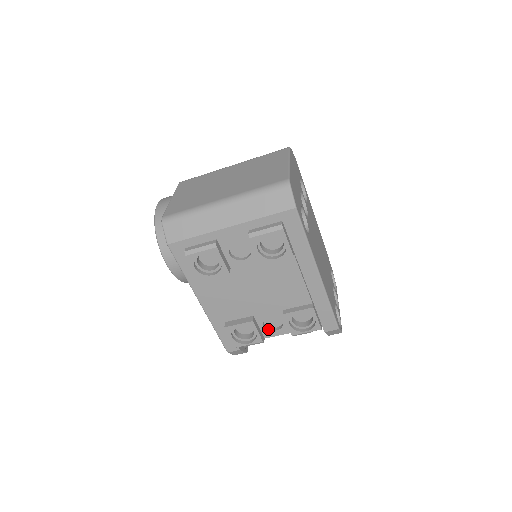
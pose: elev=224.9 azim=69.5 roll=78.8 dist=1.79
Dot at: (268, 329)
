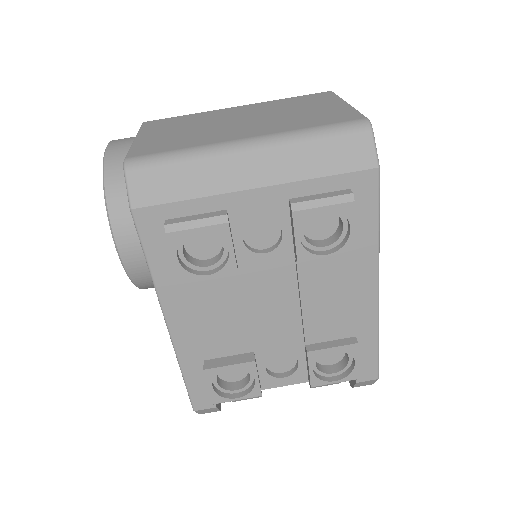
Dot at: (271, 375)
